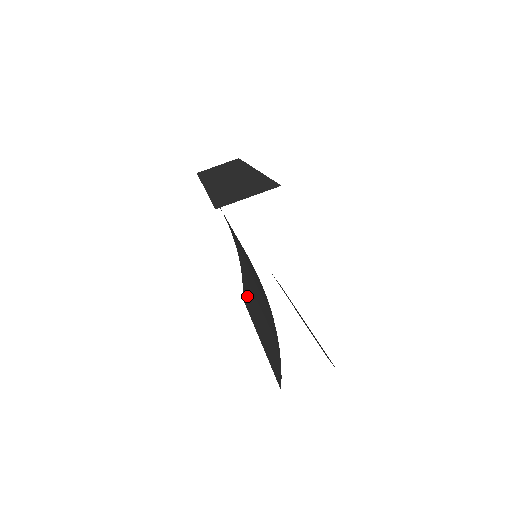
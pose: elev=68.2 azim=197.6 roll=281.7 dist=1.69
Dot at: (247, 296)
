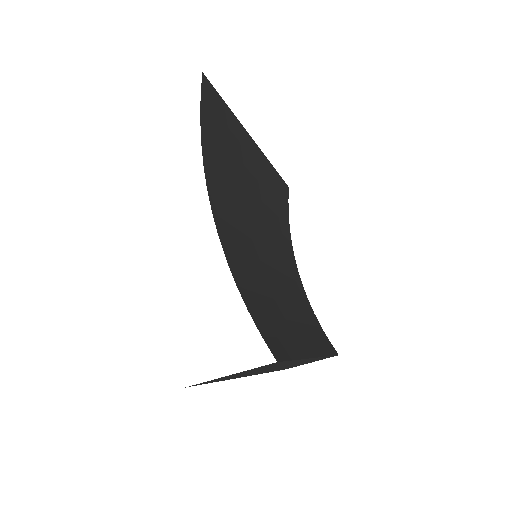
Dot at: occluded
